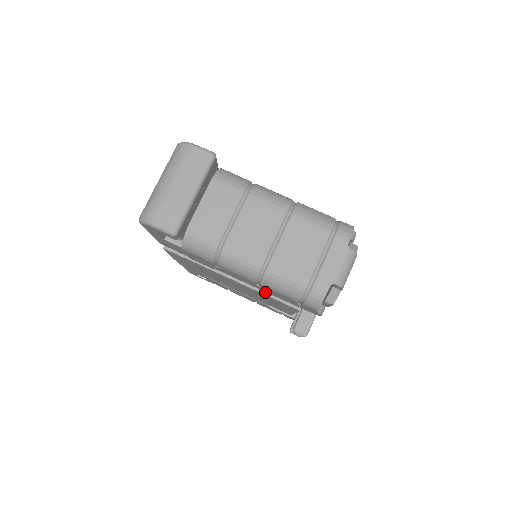
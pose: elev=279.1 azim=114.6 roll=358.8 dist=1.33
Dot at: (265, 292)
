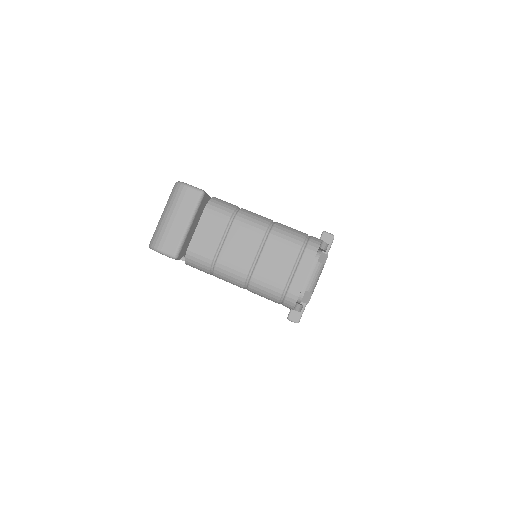
Dot at: occluded
